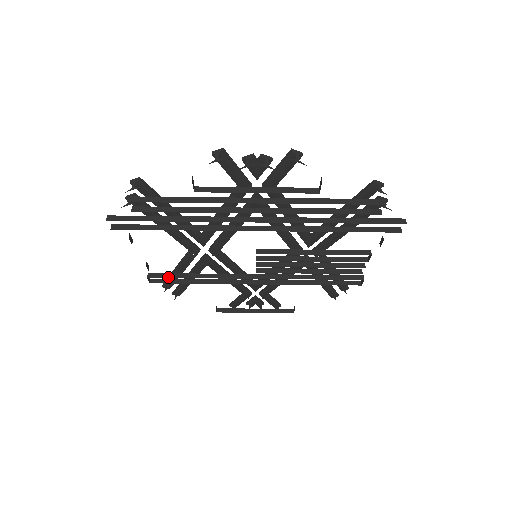
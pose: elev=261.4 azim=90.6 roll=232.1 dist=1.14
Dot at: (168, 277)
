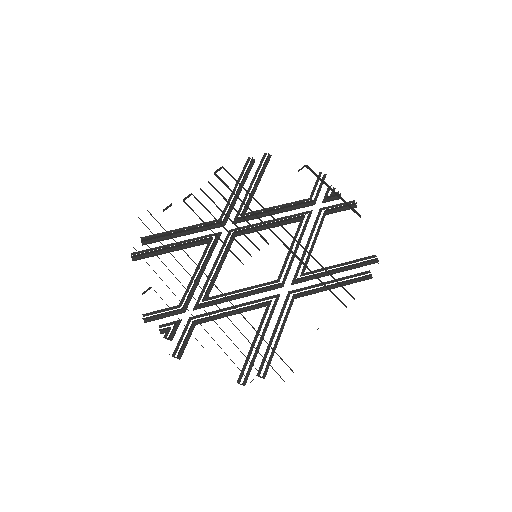
Dot at: occluded
